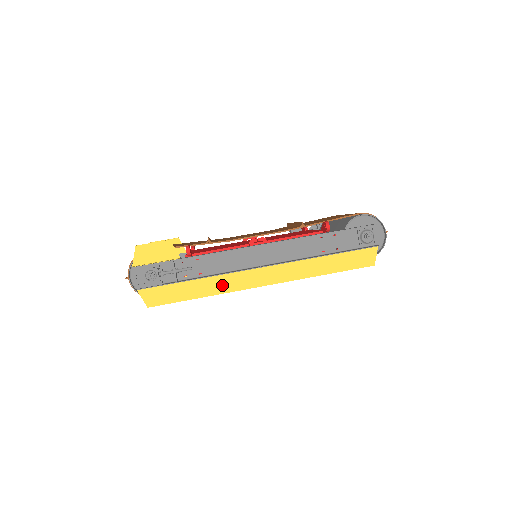
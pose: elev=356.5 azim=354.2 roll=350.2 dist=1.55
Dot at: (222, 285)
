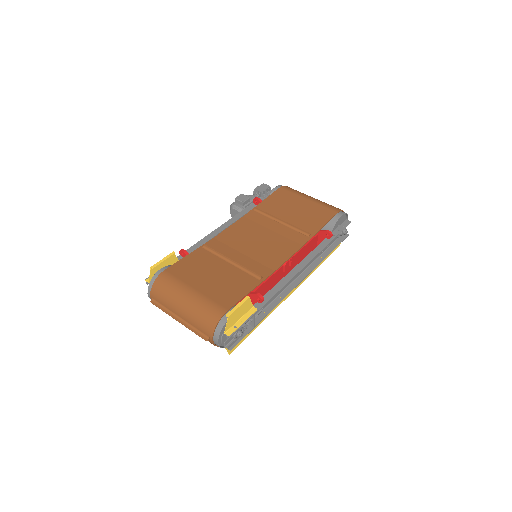
Dot at: occluded
